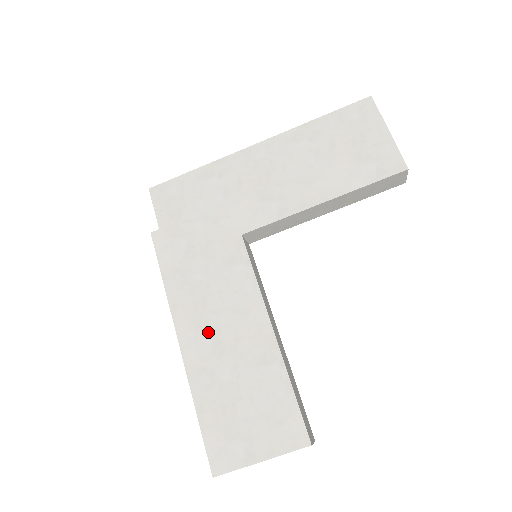
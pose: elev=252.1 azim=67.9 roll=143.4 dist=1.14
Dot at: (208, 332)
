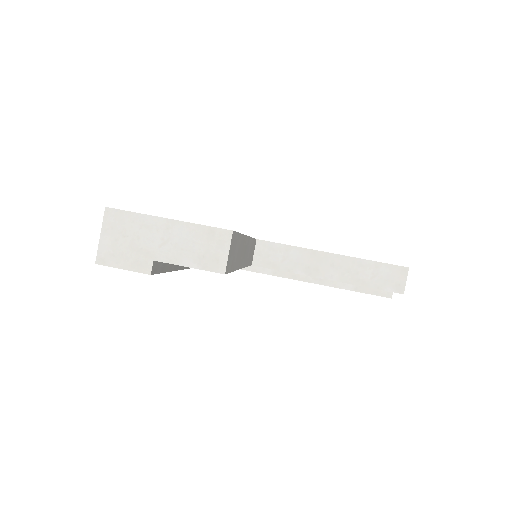
Dot at: occluded
